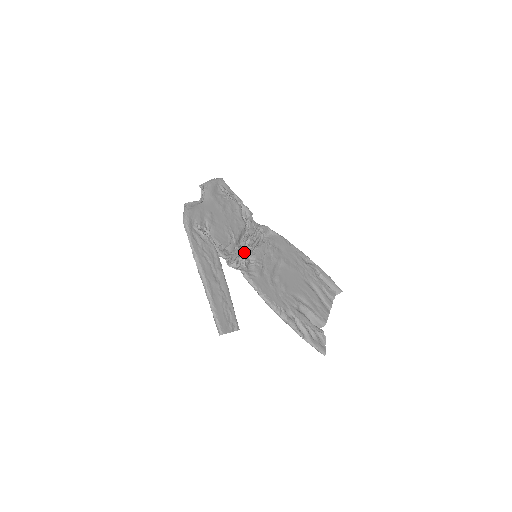
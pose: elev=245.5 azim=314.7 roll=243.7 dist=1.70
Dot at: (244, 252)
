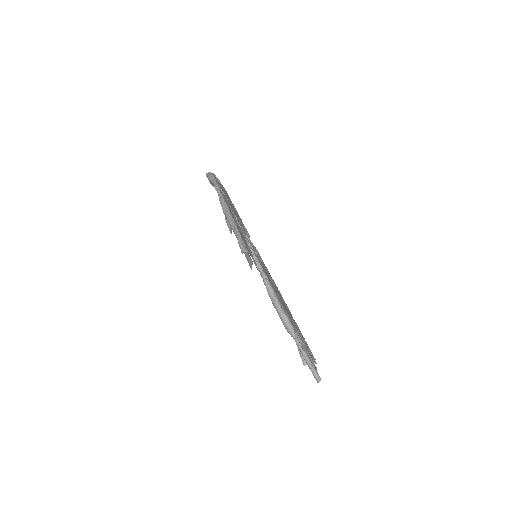
Dot at: occluded
